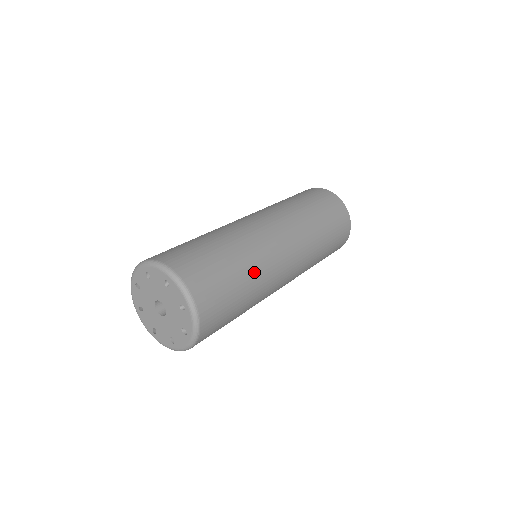
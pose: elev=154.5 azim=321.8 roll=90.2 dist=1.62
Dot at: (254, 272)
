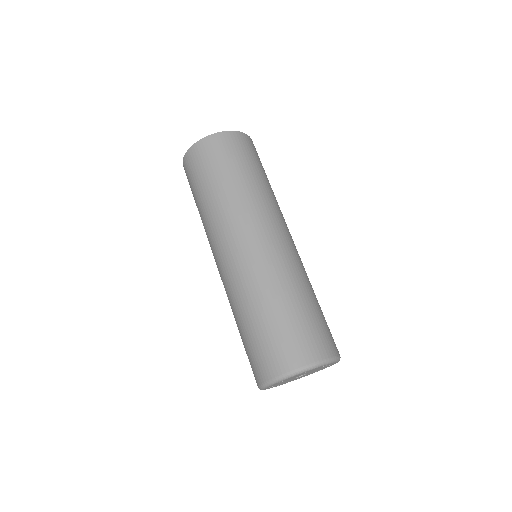
Dot at: (304, 284)
